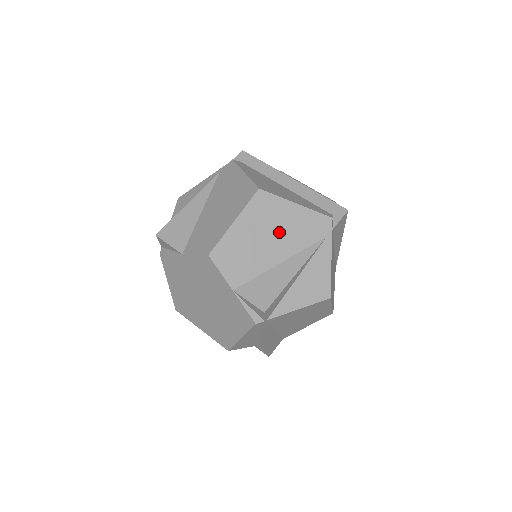
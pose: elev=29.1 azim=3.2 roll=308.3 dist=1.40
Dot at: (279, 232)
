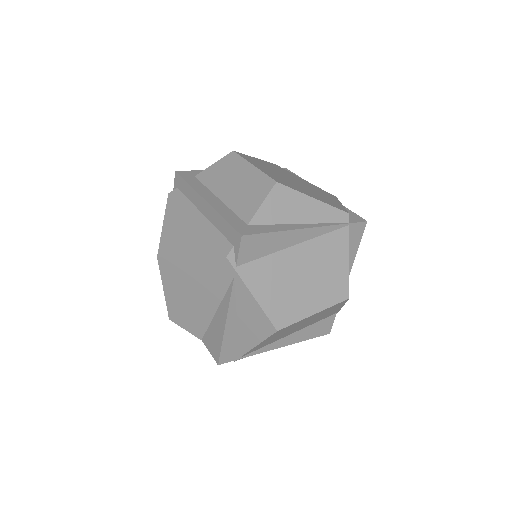
Dot at: (196, 287)
